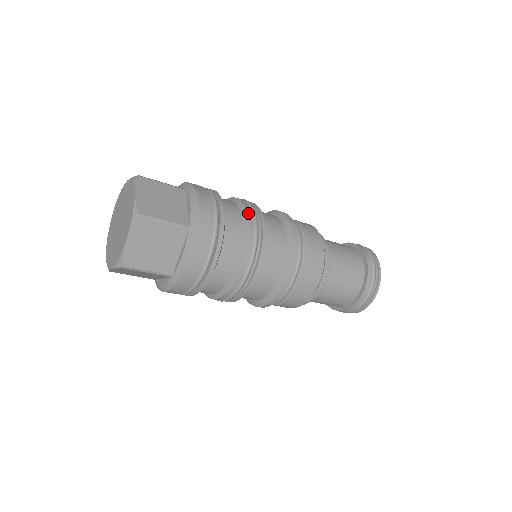
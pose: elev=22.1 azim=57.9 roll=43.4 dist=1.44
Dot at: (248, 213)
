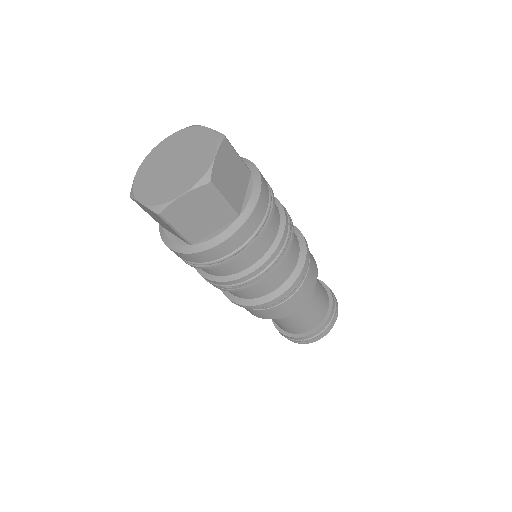
Dot at: occluded
